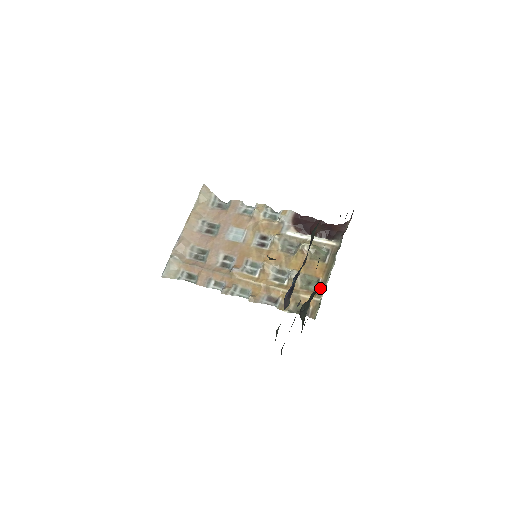
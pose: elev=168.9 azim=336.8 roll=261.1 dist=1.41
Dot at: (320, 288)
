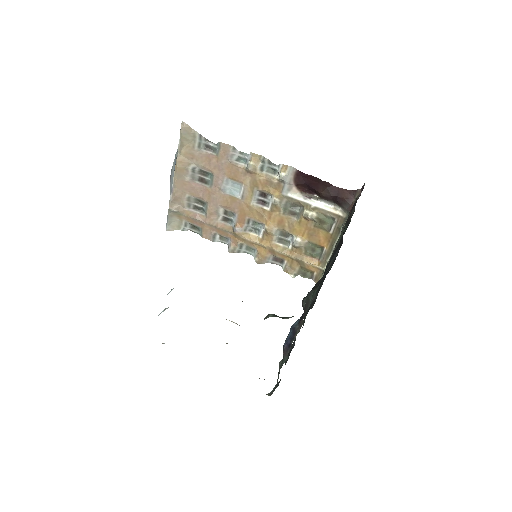
Dot at: (324, 258)
